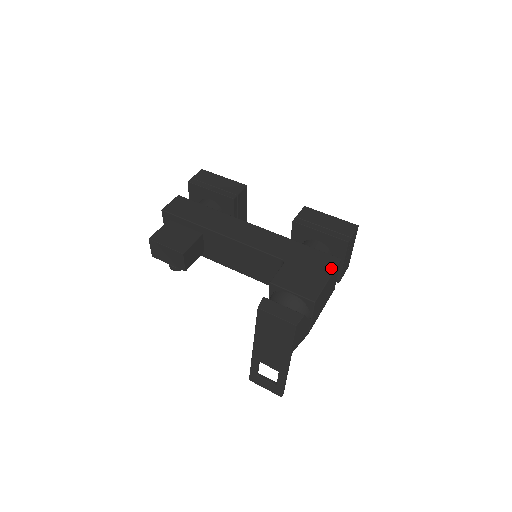
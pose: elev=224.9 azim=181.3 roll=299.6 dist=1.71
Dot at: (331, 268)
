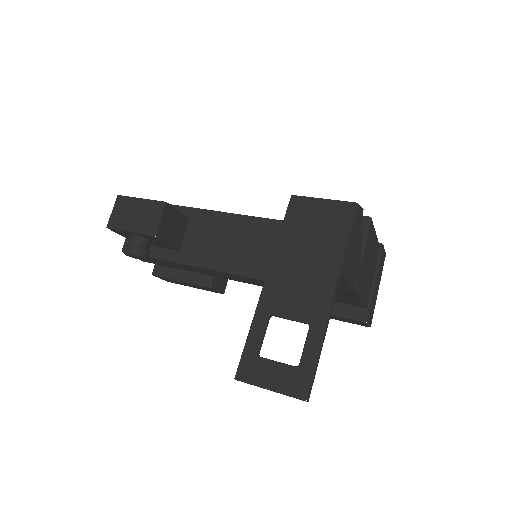
Dot at: occluded
